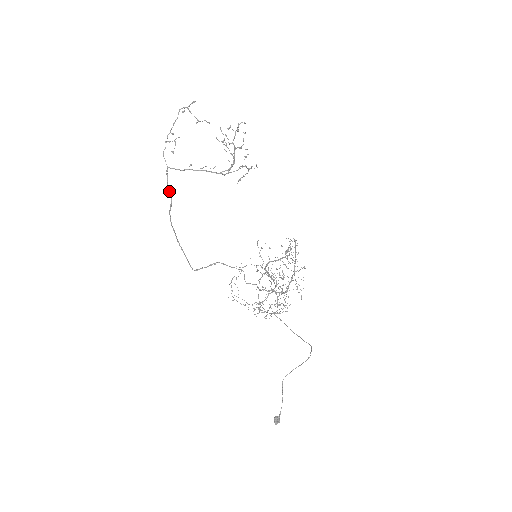
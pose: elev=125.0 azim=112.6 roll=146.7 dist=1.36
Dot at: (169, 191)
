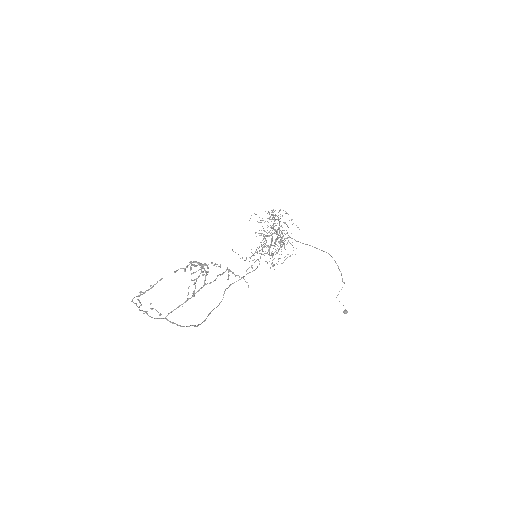
Dot at: occluded
